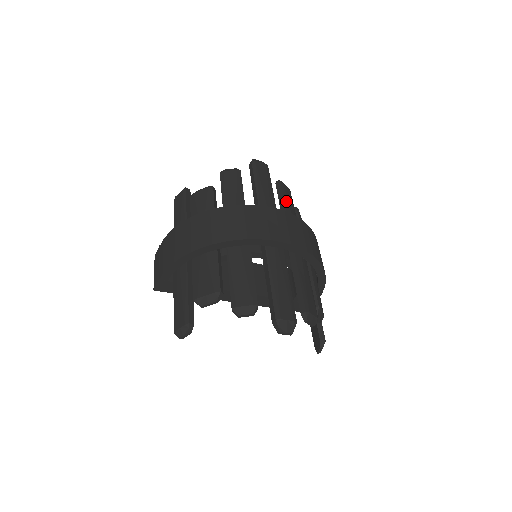
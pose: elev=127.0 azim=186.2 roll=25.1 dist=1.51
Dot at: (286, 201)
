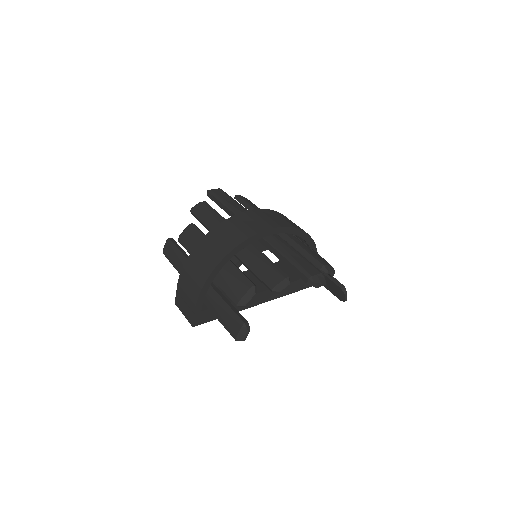
Dot at: (252, 206)
